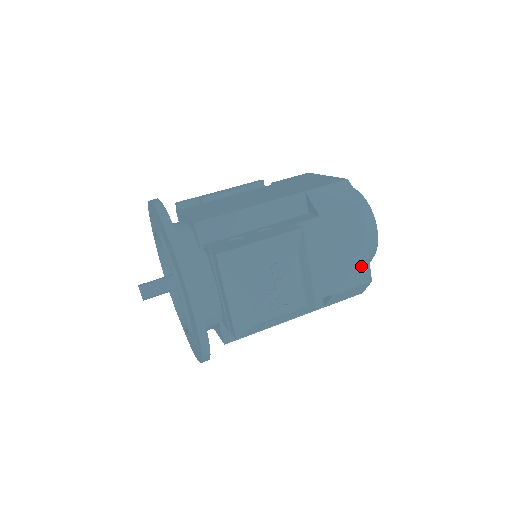
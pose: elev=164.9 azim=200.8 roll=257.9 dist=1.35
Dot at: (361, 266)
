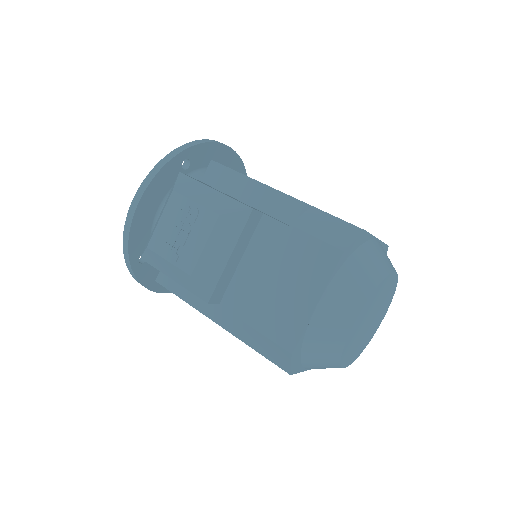
Dot at: (293, 323)
